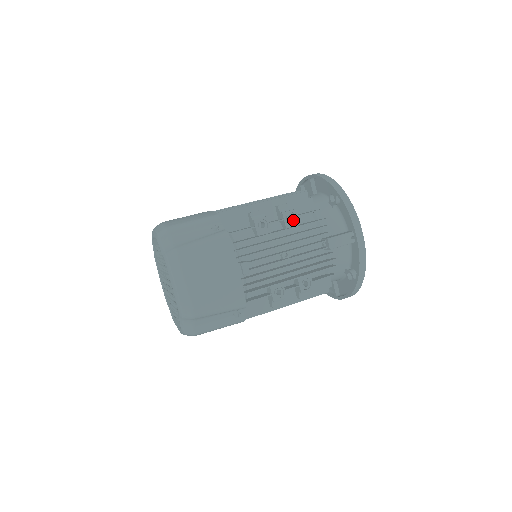
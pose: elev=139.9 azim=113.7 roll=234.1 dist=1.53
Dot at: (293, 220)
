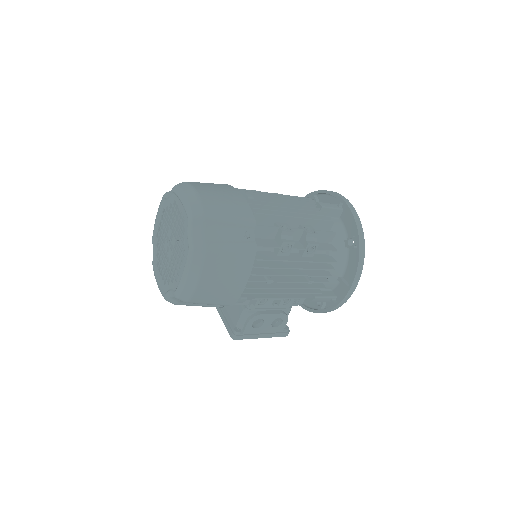
Dot at: occluded
